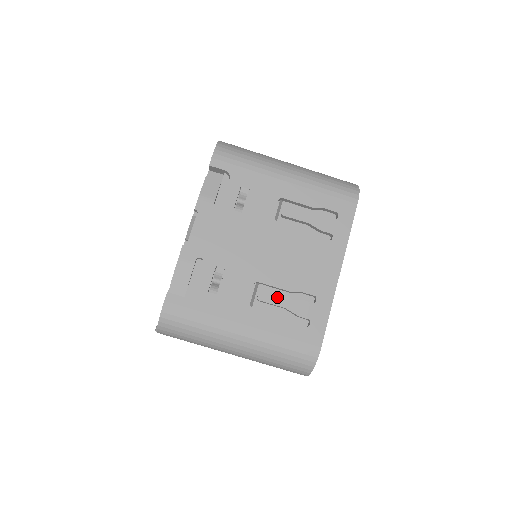
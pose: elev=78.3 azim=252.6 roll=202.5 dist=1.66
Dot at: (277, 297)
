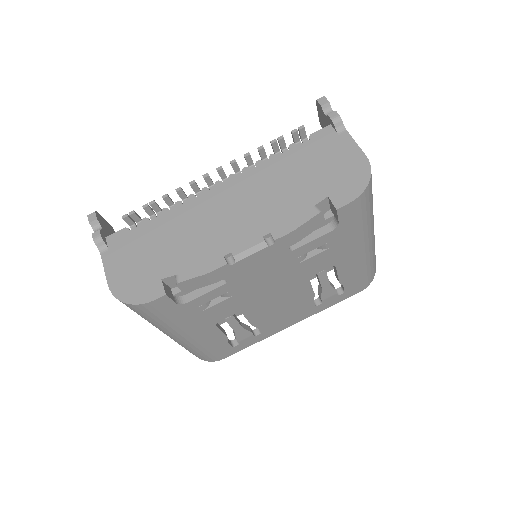
Dot at: (239, 324)
